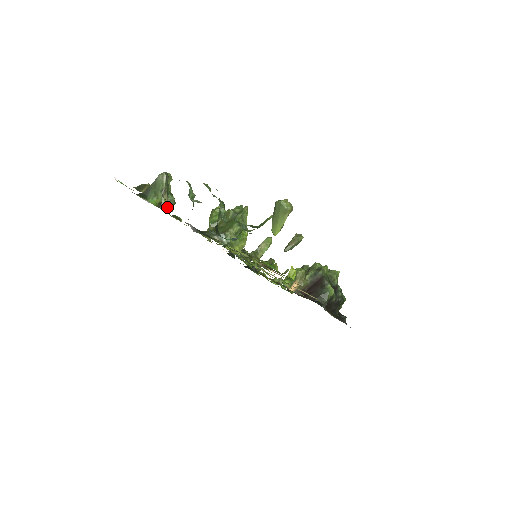
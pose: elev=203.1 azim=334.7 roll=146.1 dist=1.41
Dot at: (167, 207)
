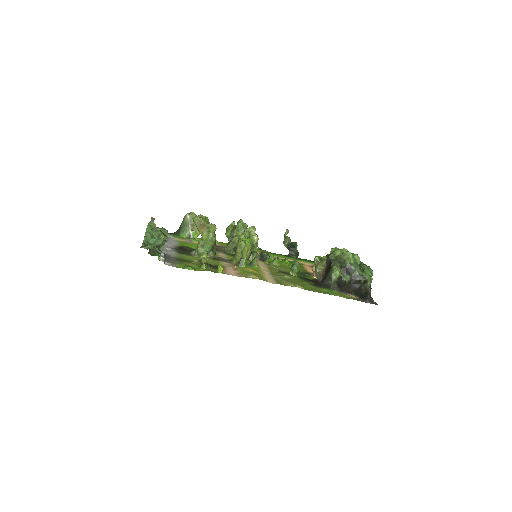
Dot at: occluded
